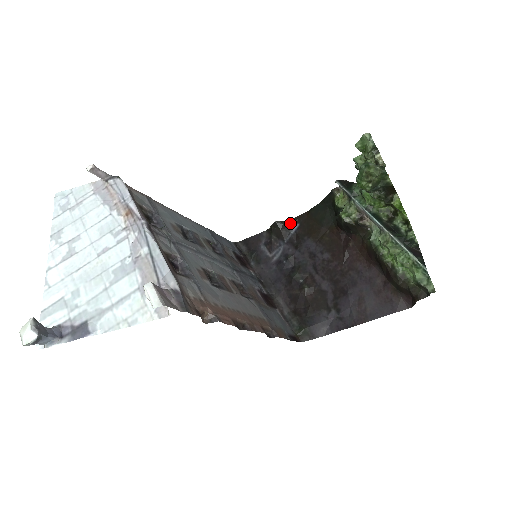
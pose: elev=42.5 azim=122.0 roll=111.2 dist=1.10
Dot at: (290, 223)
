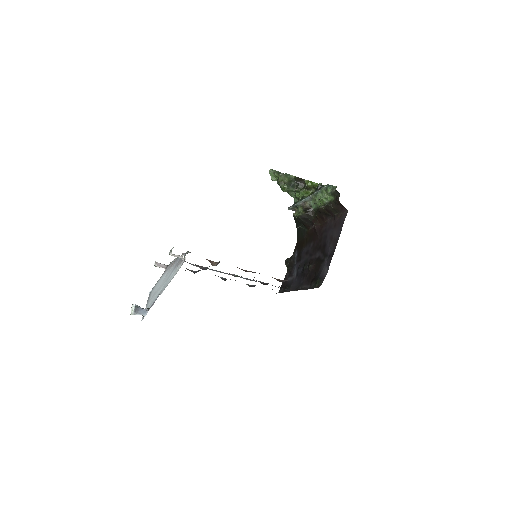
Dot at: (293, 254)
